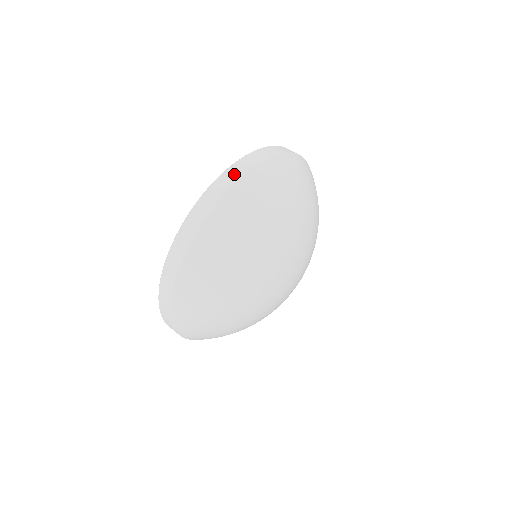
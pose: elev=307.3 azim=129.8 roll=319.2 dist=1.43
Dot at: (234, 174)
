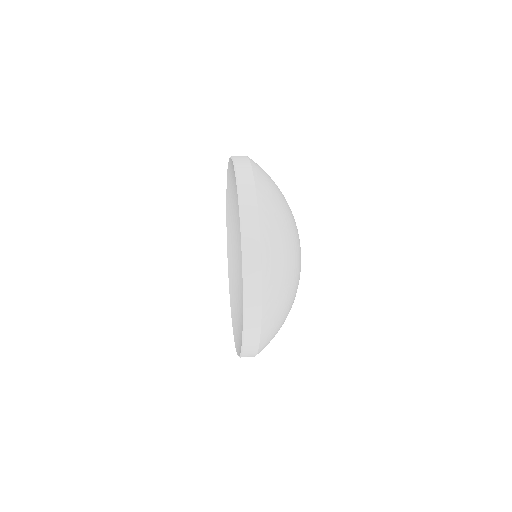
Dot at: (246, 176)
